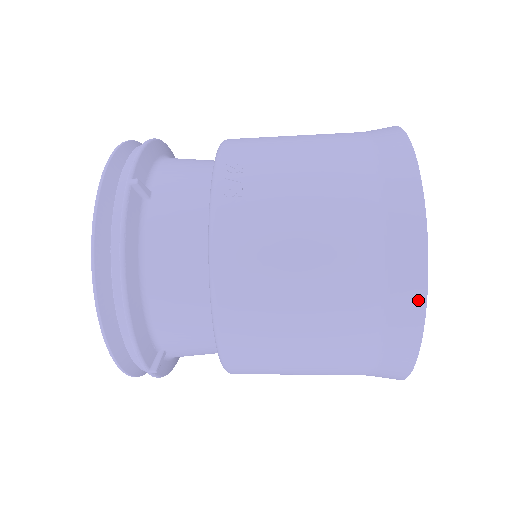
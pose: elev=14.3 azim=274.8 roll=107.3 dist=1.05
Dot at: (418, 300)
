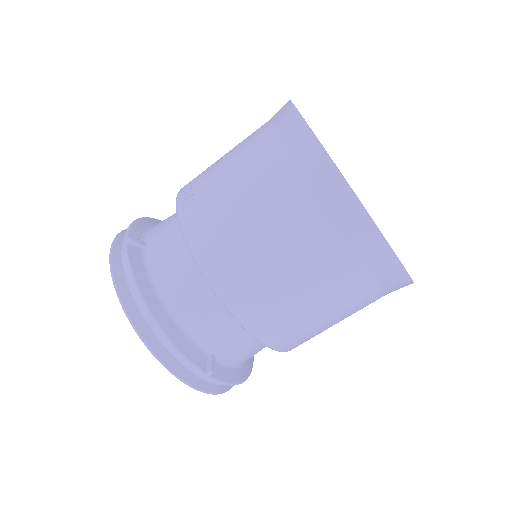
Dot at: (343, 189)
